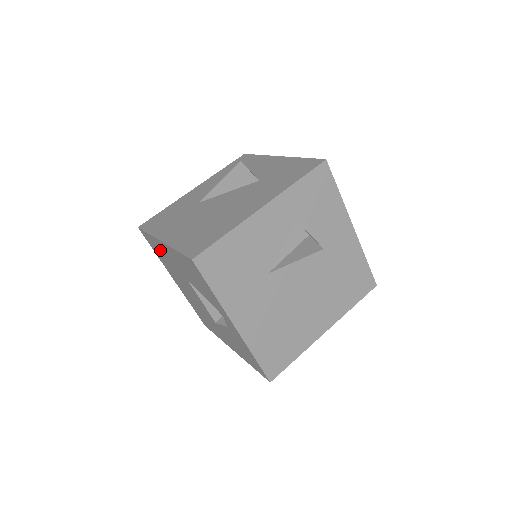
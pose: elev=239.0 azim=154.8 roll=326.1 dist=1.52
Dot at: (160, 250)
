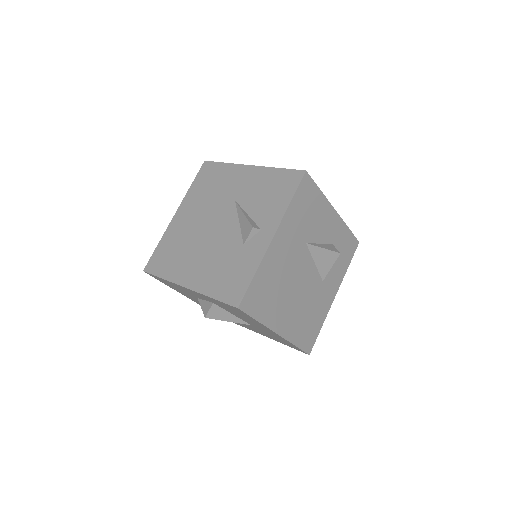
Dot at: (221, 177)
